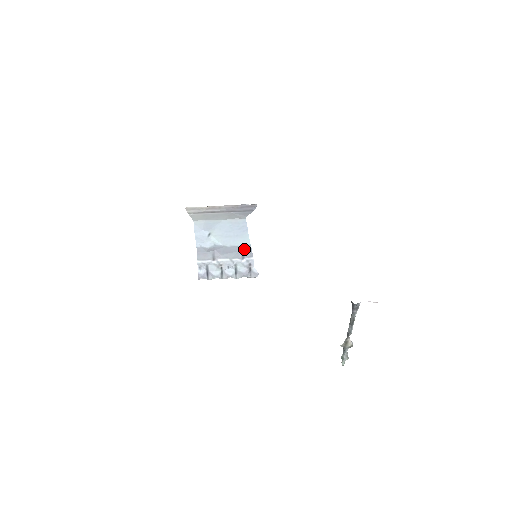
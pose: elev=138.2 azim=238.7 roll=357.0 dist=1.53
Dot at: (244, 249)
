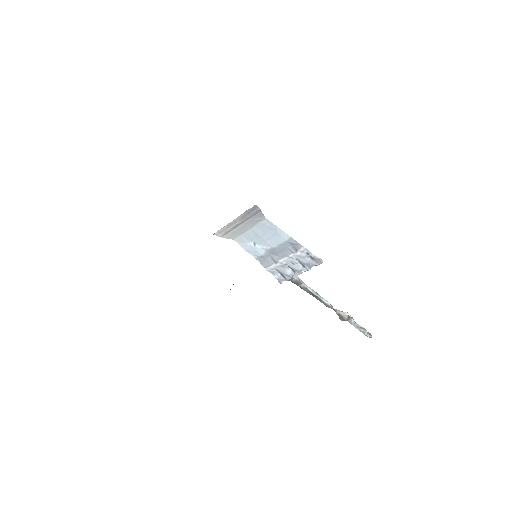
Dot at: (290, 243)
